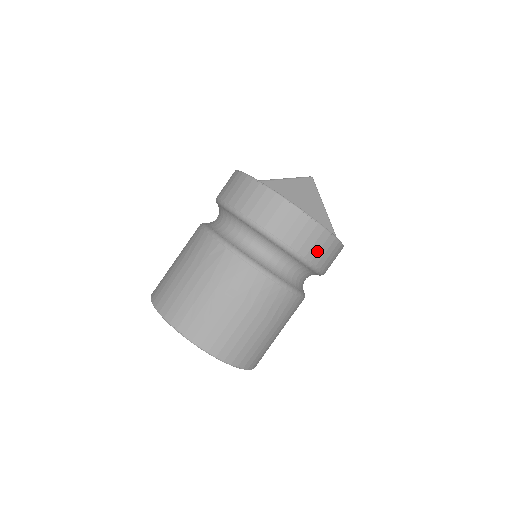
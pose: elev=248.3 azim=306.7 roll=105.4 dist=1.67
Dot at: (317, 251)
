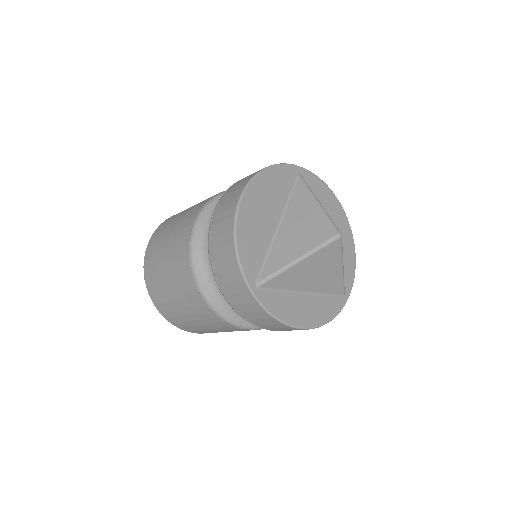
Dot at: occluded
